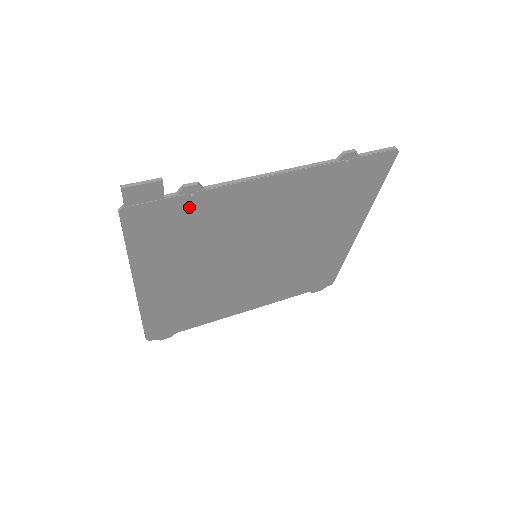
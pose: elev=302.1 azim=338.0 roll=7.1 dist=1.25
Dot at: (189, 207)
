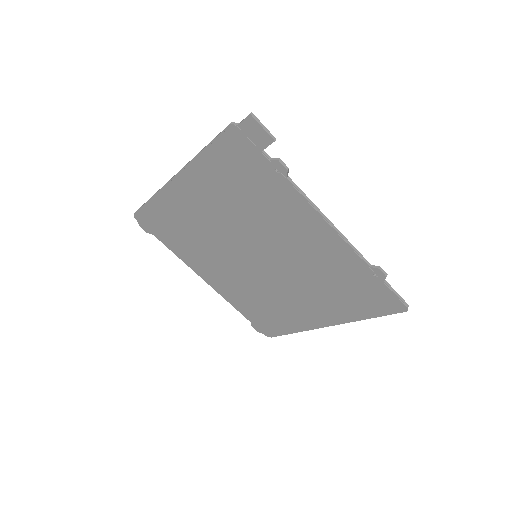
Dot at: (265, 175)
